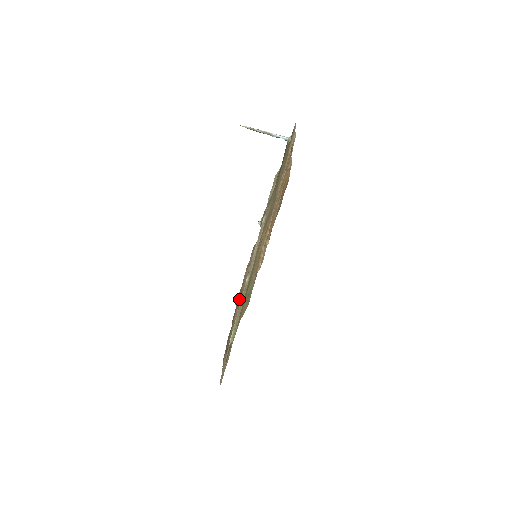
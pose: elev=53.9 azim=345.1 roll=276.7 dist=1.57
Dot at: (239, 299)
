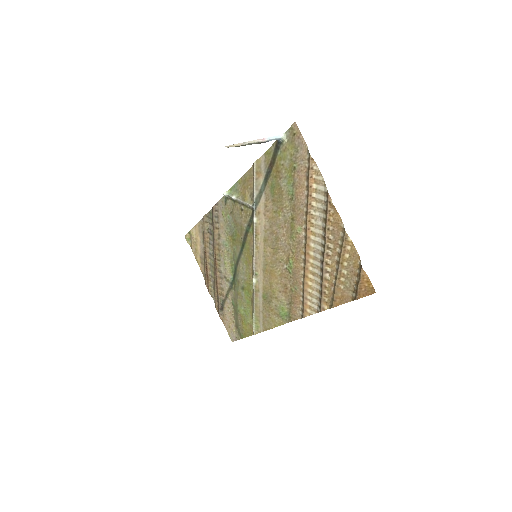
Dot at: (216, 263)
